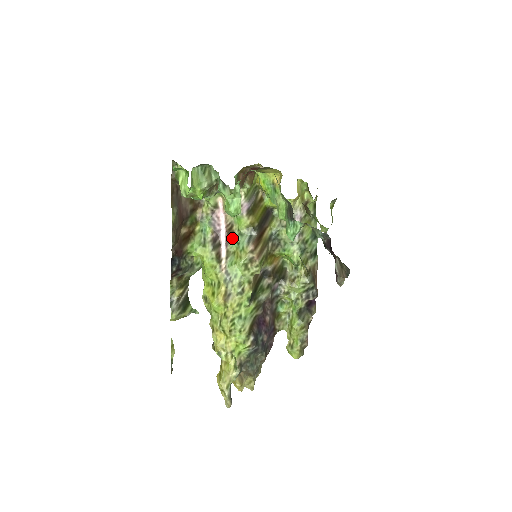
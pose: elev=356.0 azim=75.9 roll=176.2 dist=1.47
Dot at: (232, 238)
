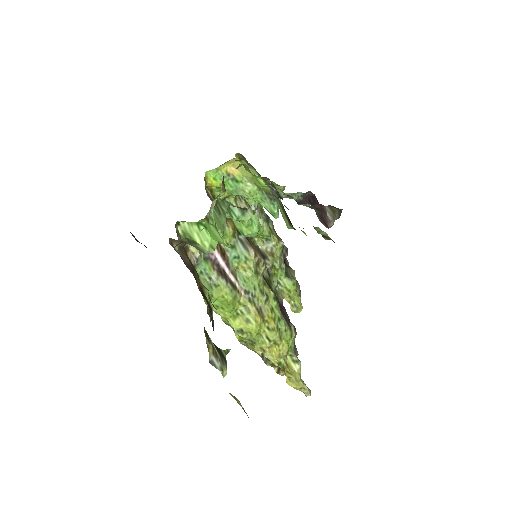
Dot at: (228, 257)
